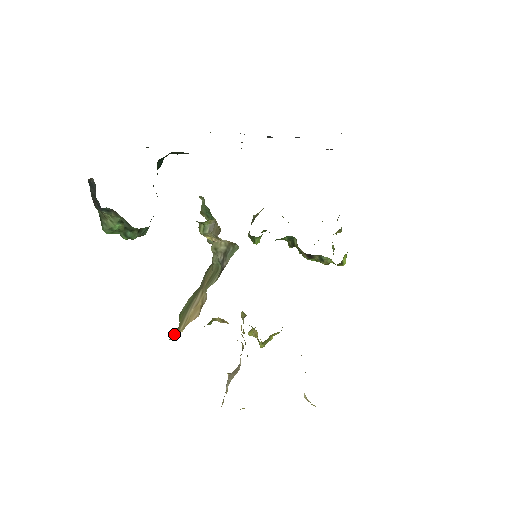
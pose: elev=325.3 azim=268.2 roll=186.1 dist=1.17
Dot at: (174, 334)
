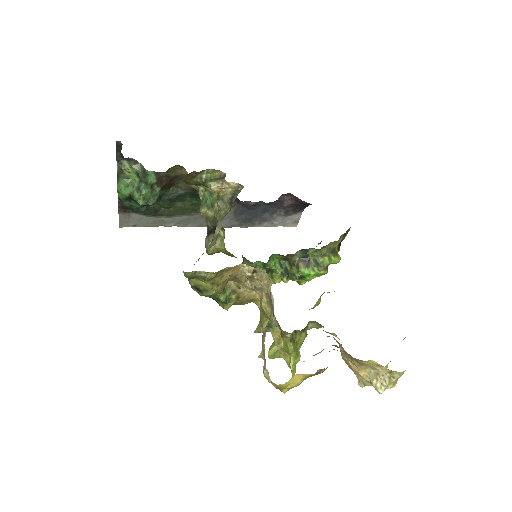
Dot at: occluded
